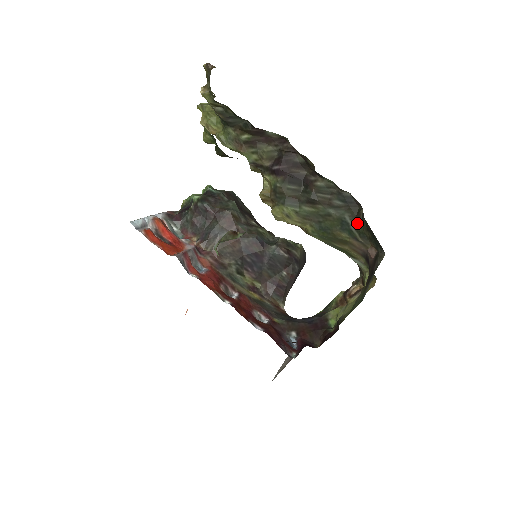
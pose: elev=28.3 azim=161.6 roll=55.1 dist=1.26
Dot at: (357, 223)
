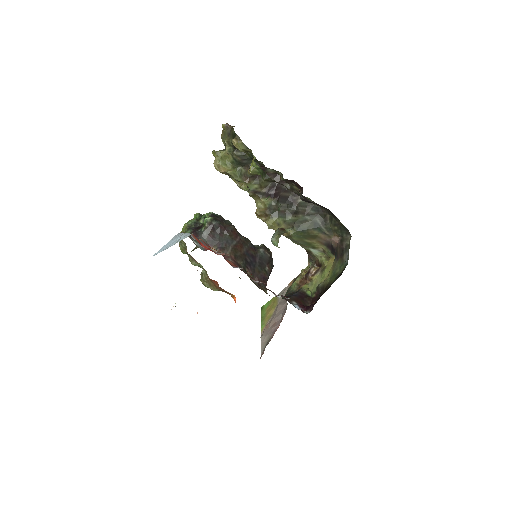
Dot at: (326, 223)
